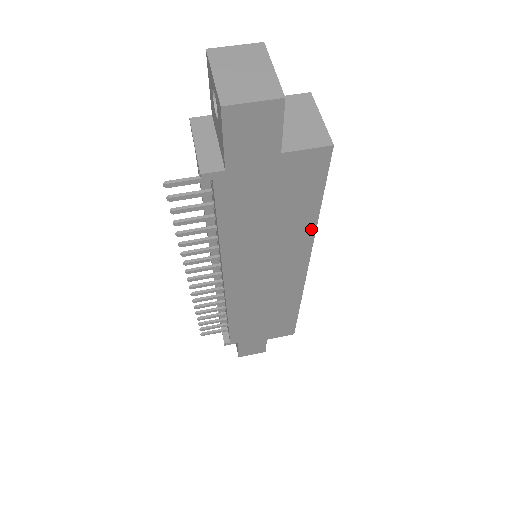
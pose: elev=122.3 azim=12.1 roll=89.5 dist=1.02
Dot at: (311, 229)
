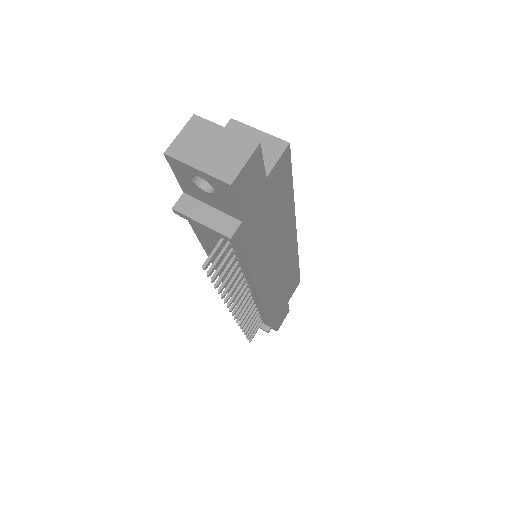
Dot at: (292, 206)
